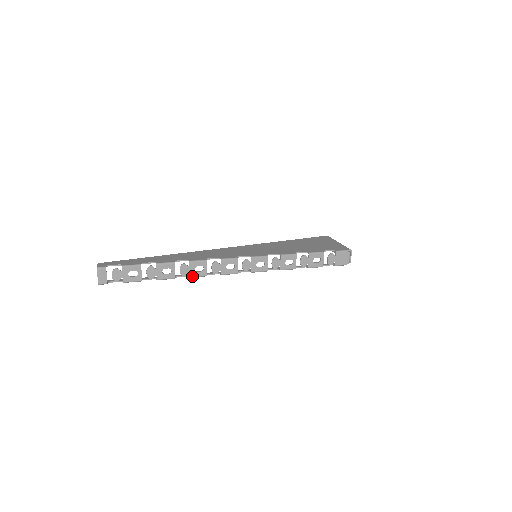
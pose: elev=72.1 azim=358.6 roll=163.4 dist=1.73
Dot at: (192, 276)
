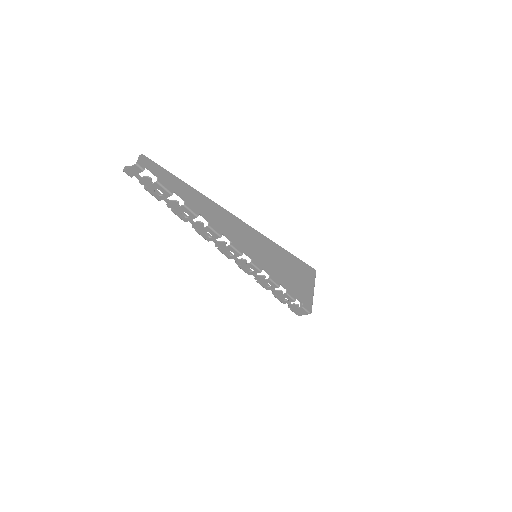
Dot at: (198, 232)
